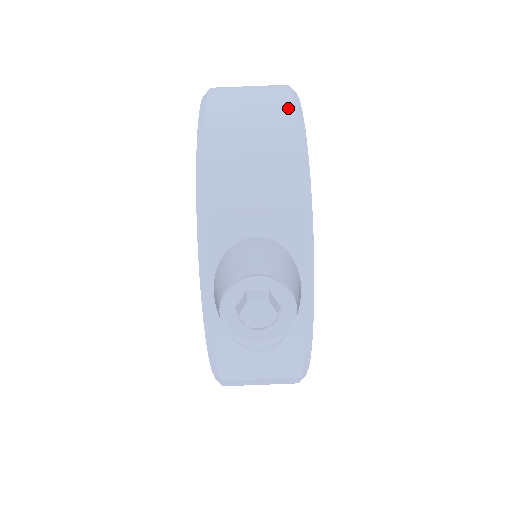
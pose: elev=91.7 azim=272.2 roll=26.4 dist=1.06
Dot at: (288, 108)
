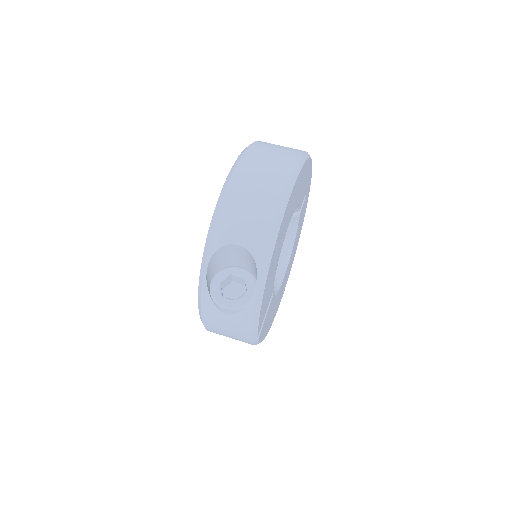
Dot at: (288, 173)
